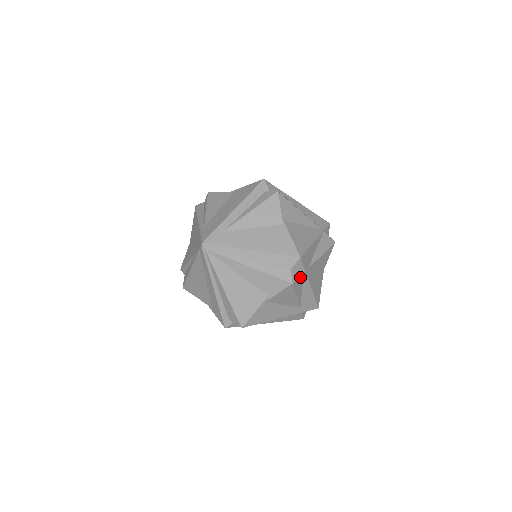
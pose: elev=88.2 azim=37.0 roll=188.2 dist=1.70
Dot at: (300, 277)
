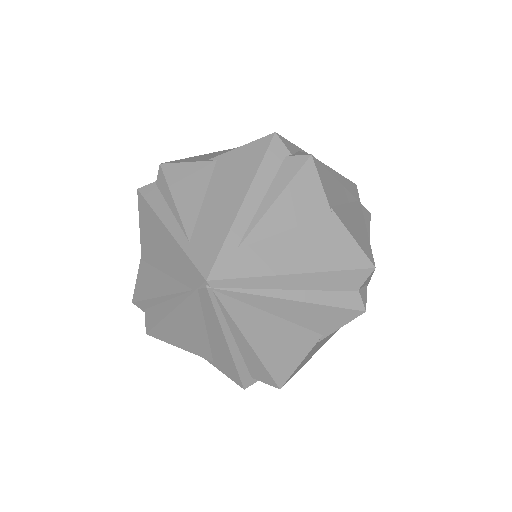
Dot at: (365, 293)
